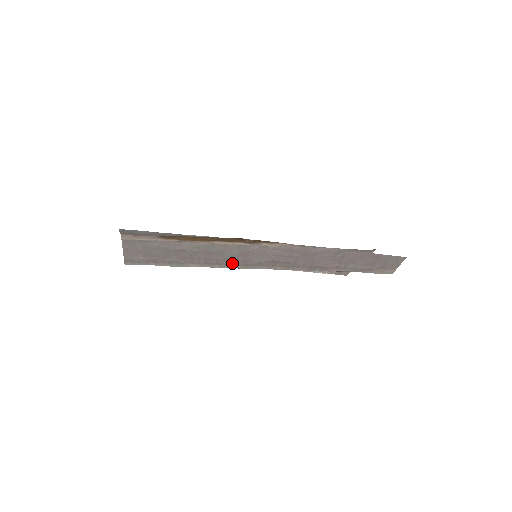
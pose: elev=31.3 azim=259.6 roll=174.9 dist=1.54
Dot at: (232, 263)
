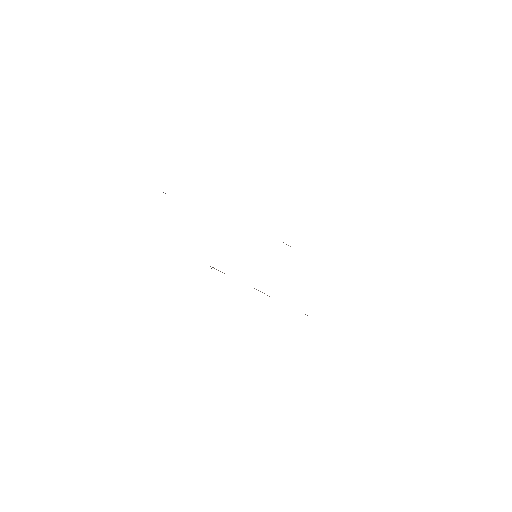
Dot at: occluded
